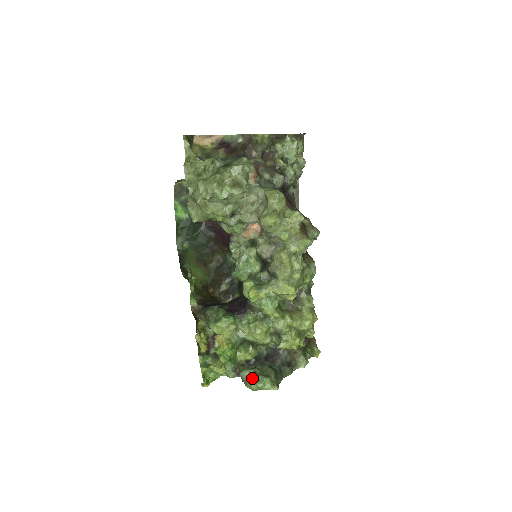
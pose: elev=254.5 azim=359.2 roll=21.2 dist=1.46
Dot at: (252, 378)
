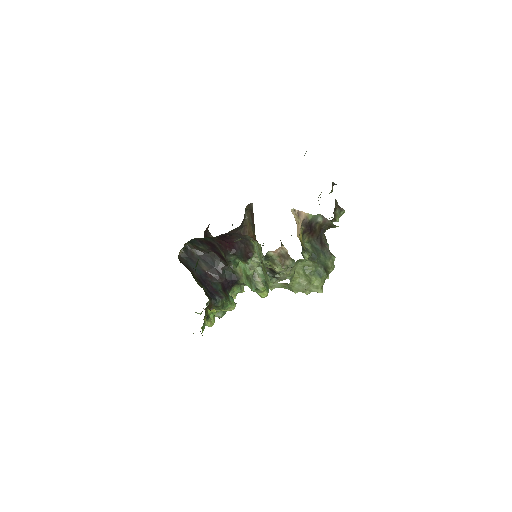
Dot at: (220, 312)
